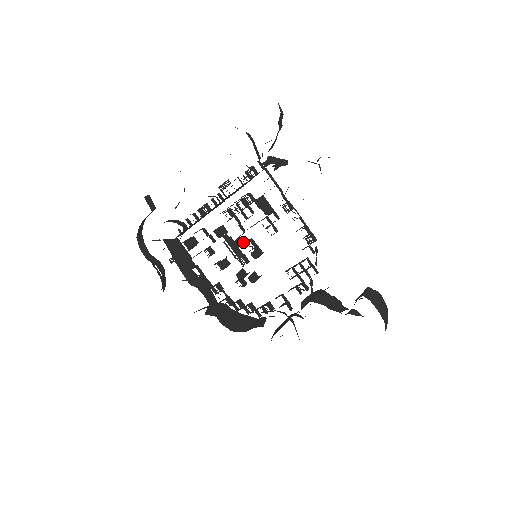
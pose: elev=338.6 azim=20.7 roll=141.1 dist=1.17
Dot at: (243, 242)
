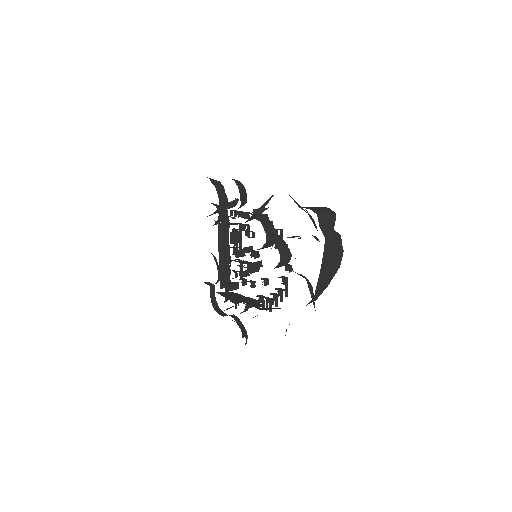
Dot at: occluded
